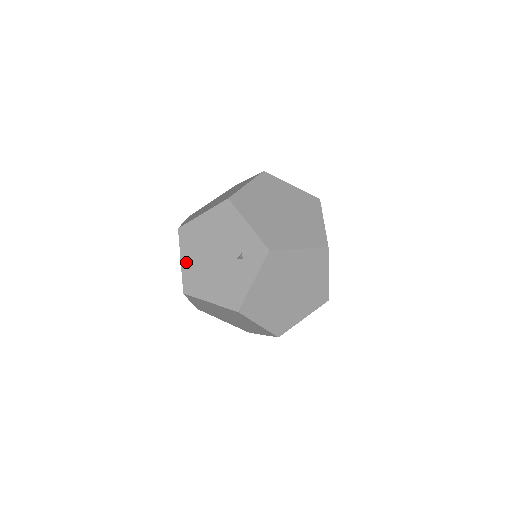
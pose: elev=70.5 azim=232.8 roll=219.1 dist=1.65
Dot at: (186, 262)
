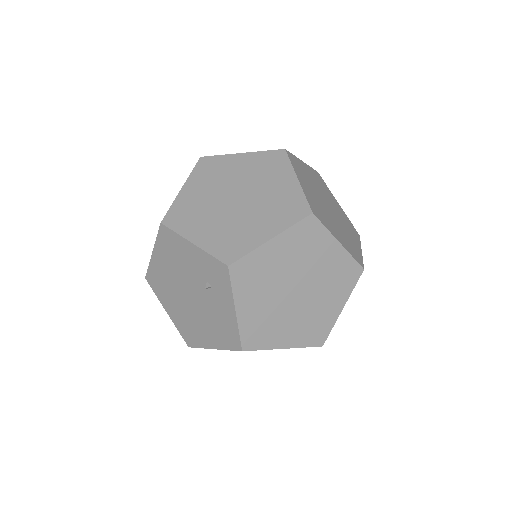
Dot at: (171, 312)
